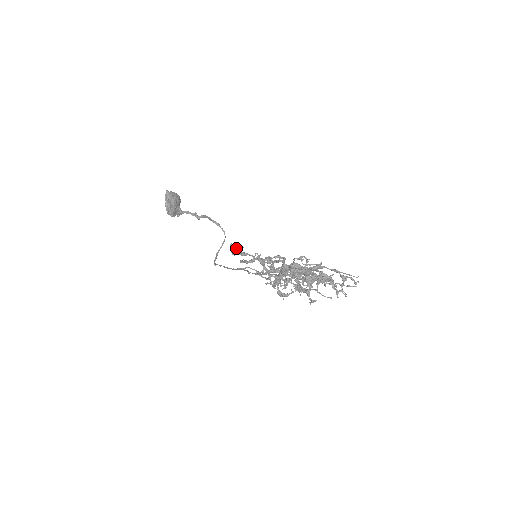
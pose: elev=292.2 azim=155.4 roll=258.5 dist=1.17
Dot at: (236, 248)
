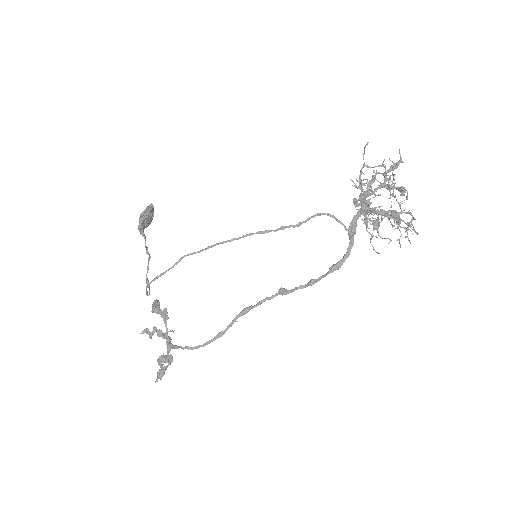
Dot at: (159, 306)
